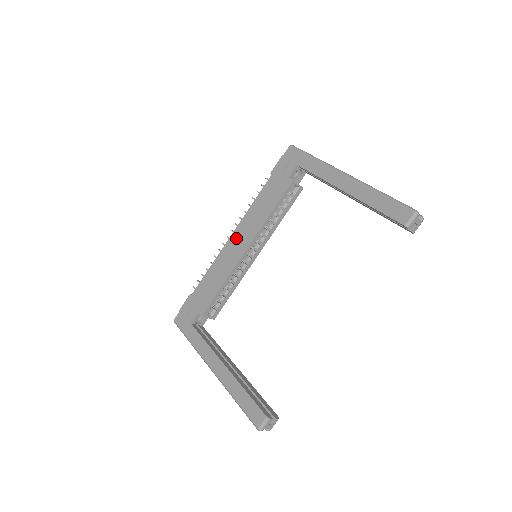
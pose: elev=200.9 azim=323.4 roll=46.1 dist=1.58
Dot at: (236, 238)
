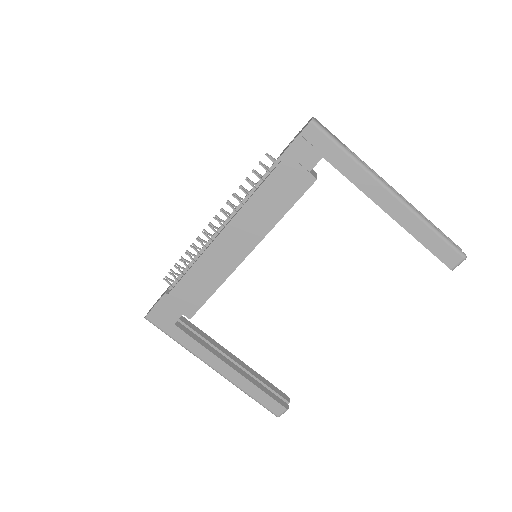
Dot at: (230, 238)
